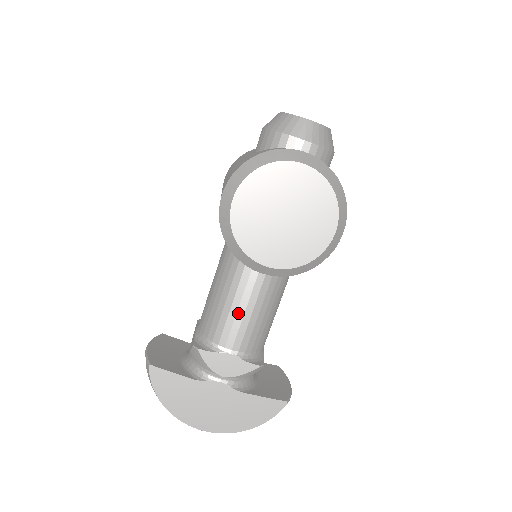
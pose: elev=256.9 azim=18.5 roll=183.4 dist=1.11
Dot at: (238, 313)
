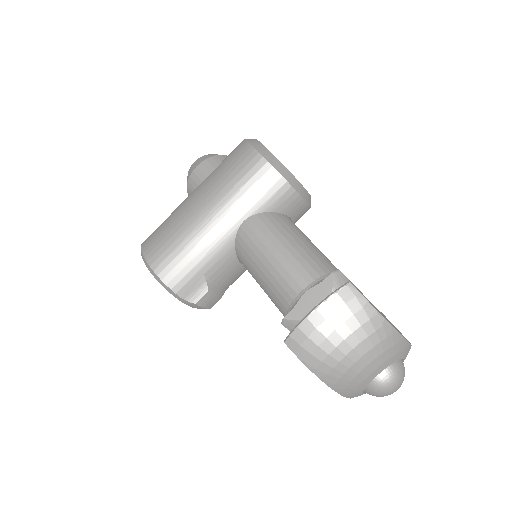
Dot at: (316, 247)
